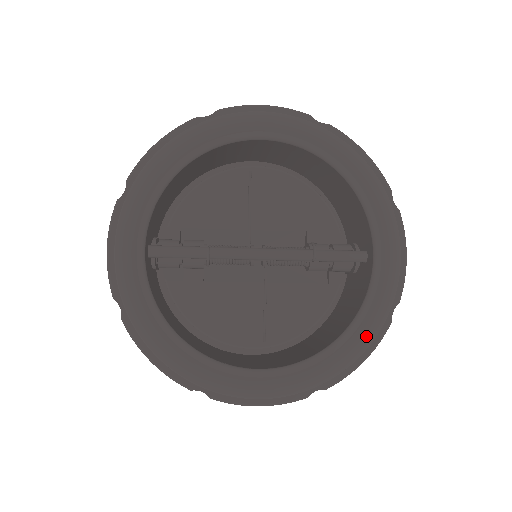
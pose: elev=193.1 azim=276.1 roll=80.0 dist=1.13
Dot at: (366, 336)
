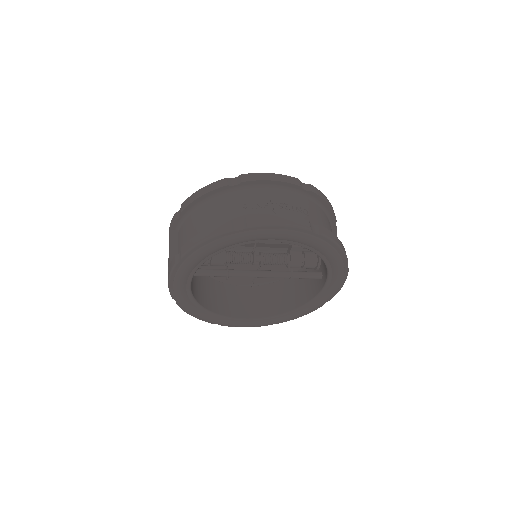
Dot at: (306, 312)
